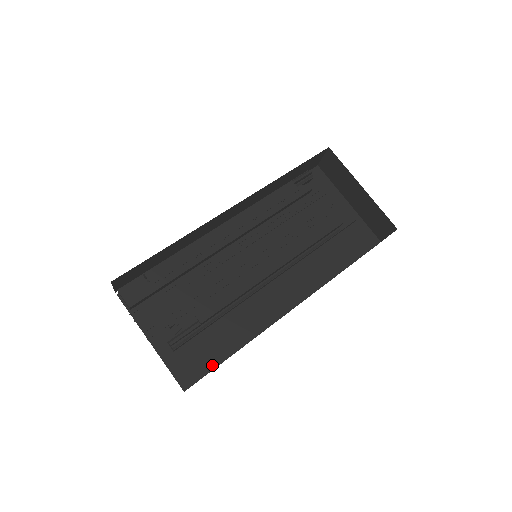
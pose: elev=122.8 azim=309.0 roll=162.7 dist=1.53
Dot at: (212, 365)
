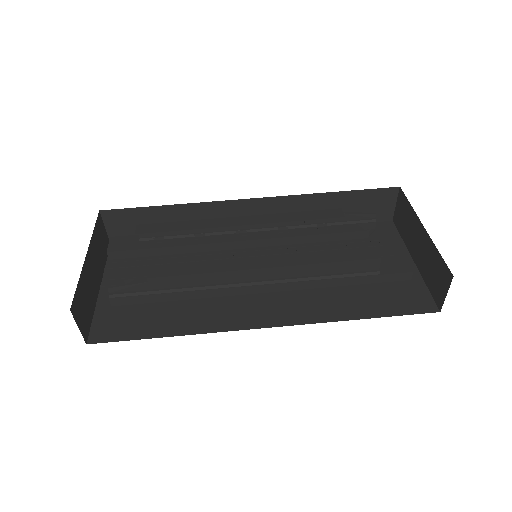
Dot at: (135, 335)
